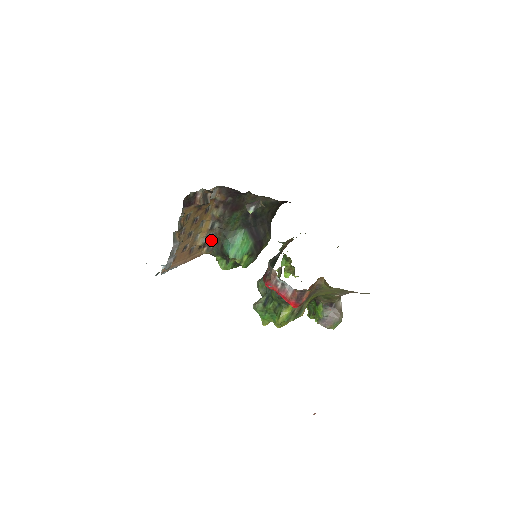
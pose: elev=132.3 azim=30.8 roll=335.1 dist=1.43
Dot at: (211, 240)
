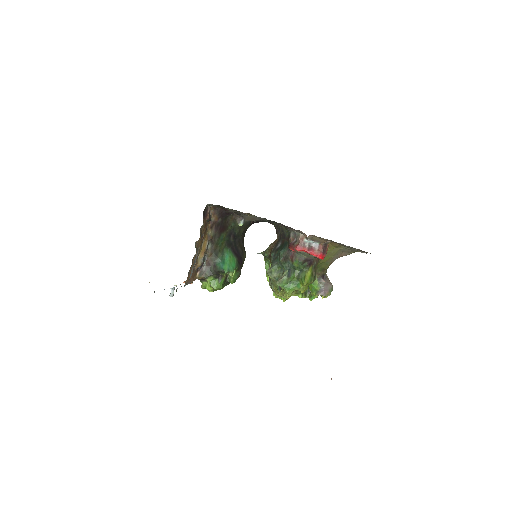
Dot at: (203, 264)
